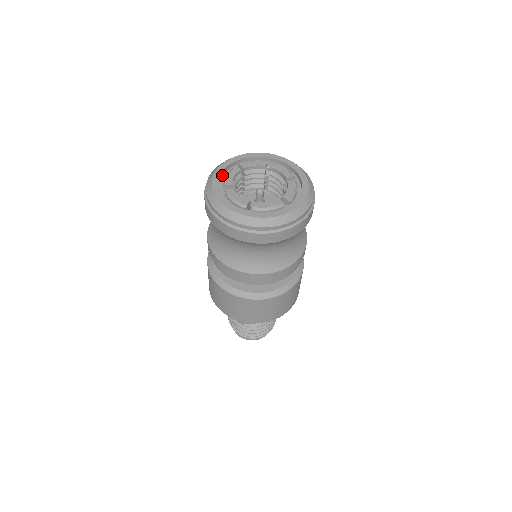
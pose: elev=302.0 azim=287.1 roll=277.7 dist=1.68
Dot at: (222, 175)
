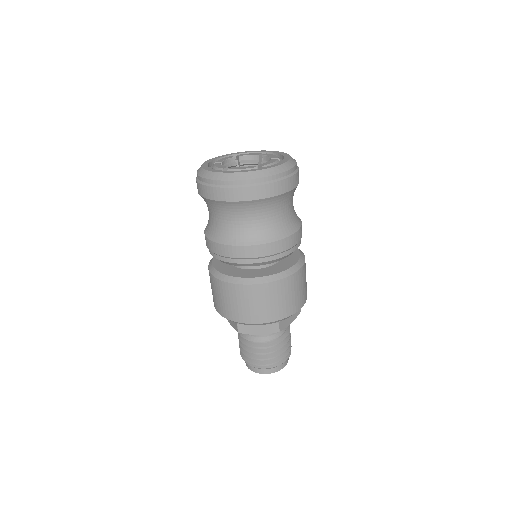
Dot at: occluded
